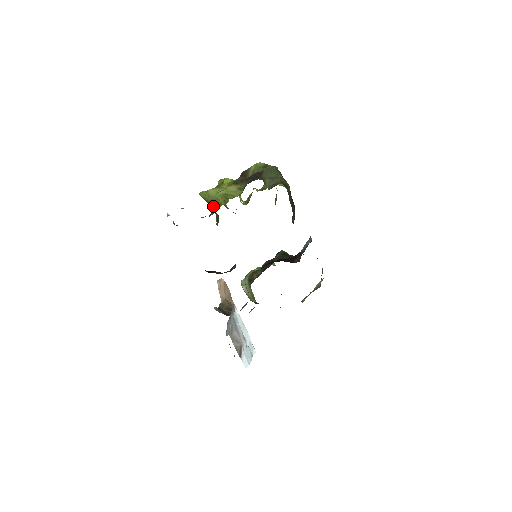
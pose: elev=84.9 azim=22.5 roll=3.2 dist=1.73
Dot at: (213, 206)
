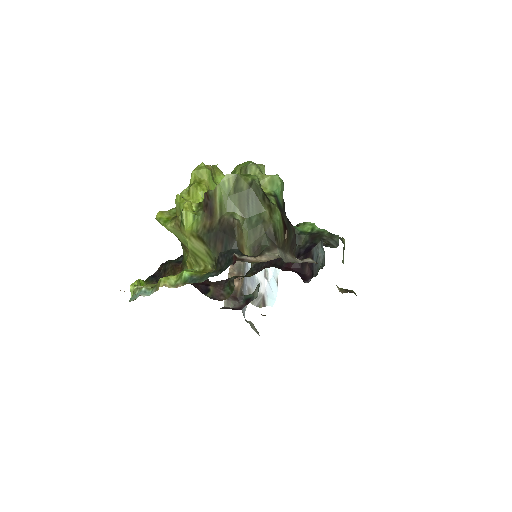
Dot at: occluded
